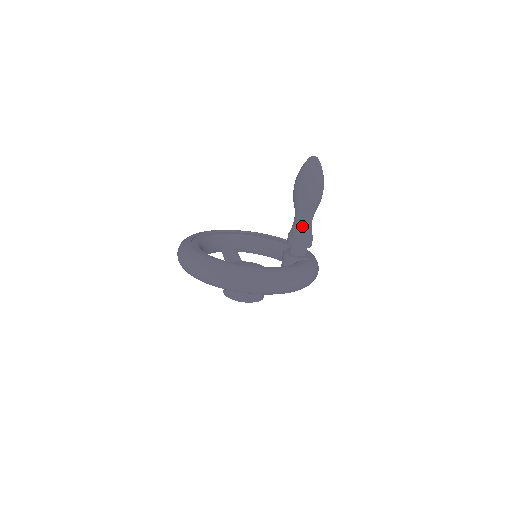
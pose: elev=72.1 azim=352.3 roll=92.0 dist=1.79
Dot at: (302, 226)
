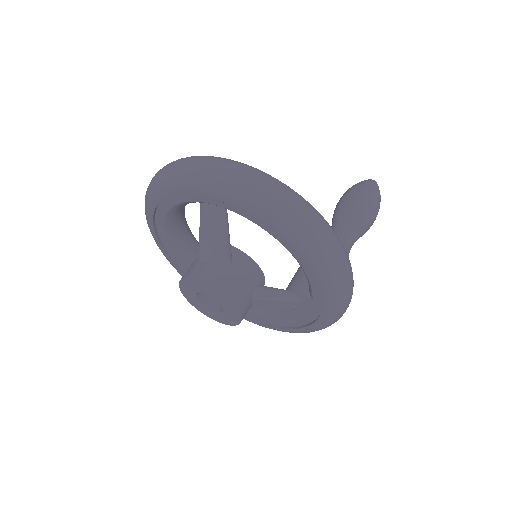
Dot at: (341, 237)
